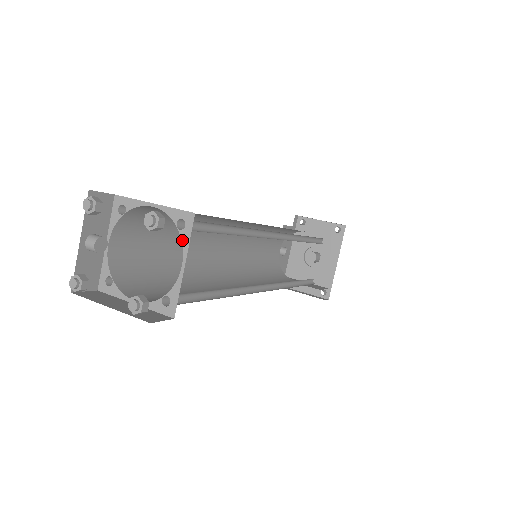
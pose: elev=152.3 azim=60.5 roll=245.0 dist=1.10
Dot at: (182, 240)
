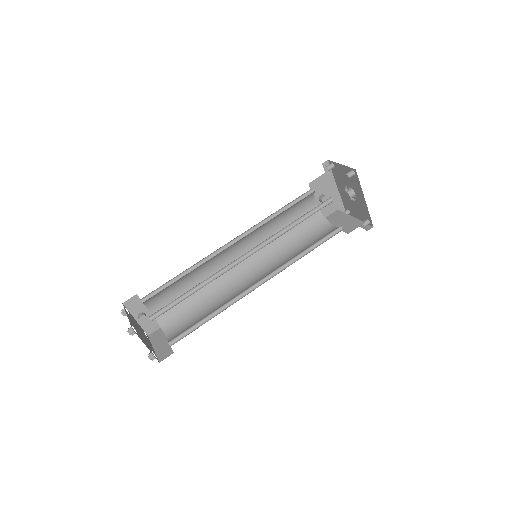
Dot at: occluded
